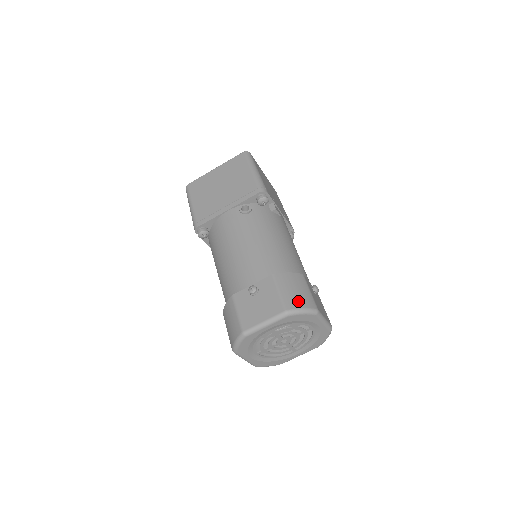
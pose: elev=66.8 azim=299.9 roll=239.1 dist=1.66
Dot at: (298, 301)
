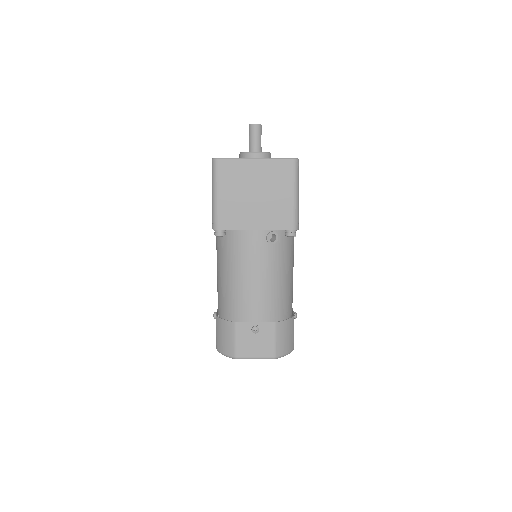
Dot at: (285, 348)
